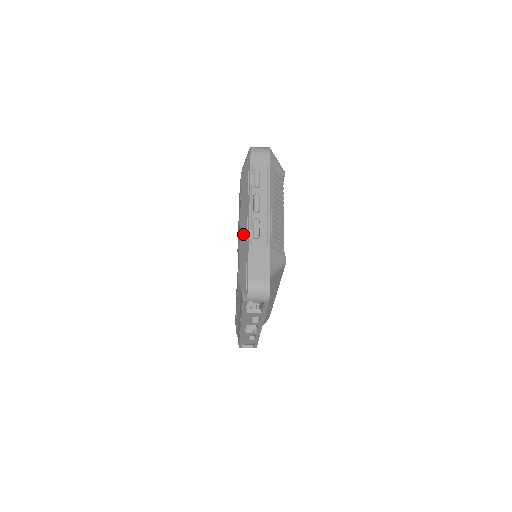
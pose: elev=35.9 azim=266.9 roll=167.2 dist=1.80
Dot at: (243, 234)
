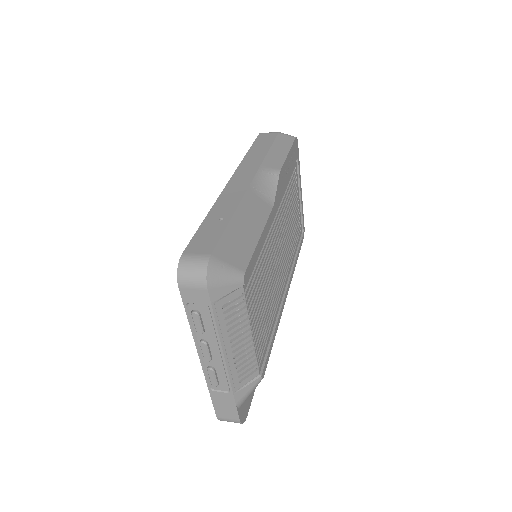
Dot at: occluded
